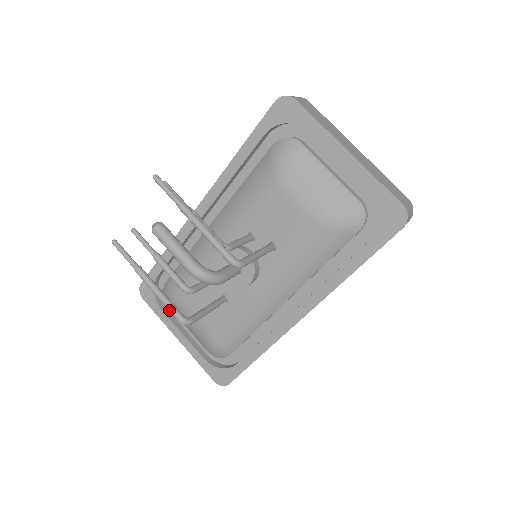
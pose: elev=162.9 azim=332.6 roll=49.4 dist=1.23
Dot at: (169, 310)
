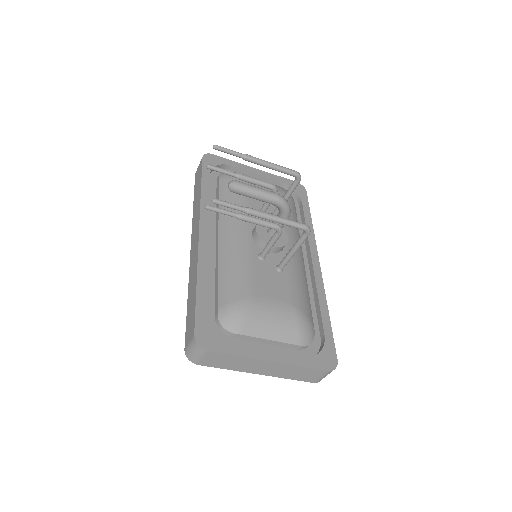
Dot at: (295, 223)
